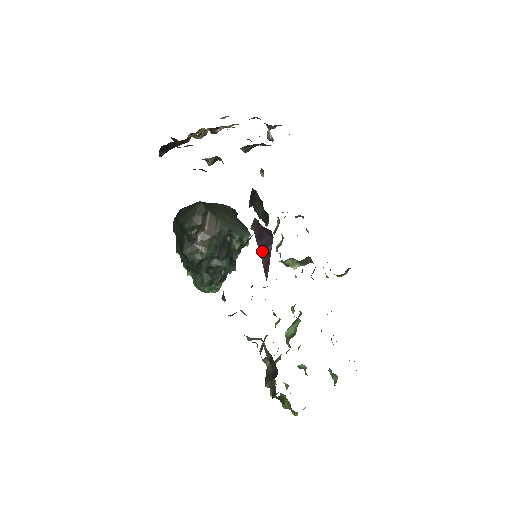
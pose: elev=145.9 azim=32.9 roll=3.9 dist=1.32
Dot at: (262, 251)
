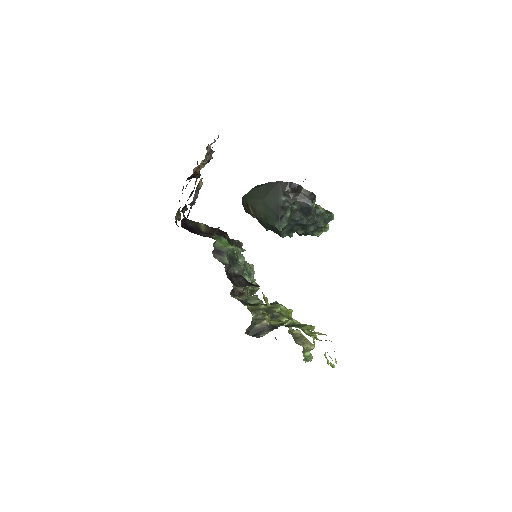
Dot at: occluded
